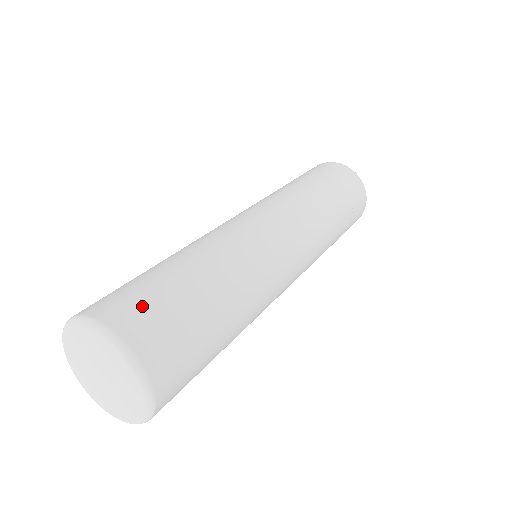
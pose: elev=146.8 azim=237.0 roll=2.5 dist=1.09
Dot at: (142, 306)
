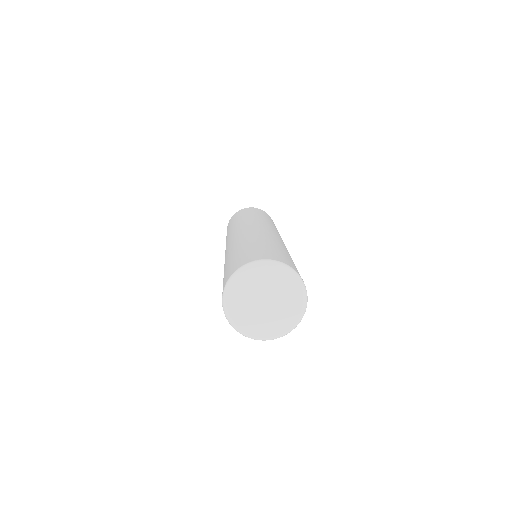
Dot at: (274, 254)
